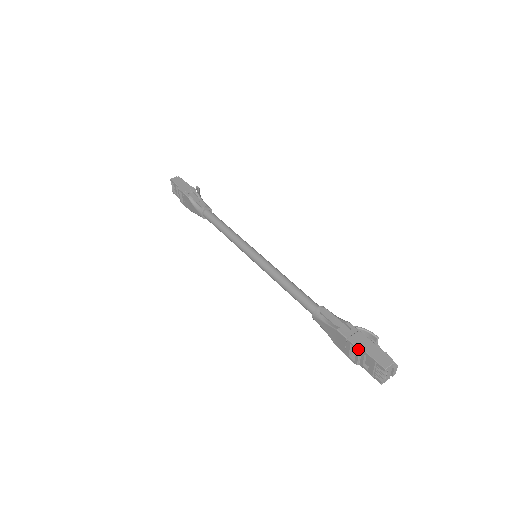
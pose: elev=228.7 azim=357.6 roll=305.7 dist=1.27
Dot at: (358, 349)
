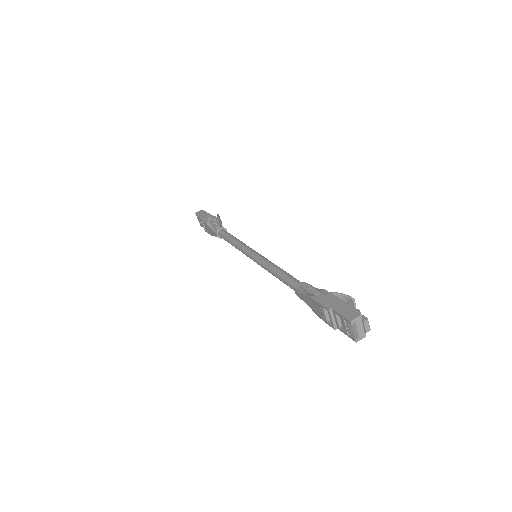
Dot at: (328, 309)
